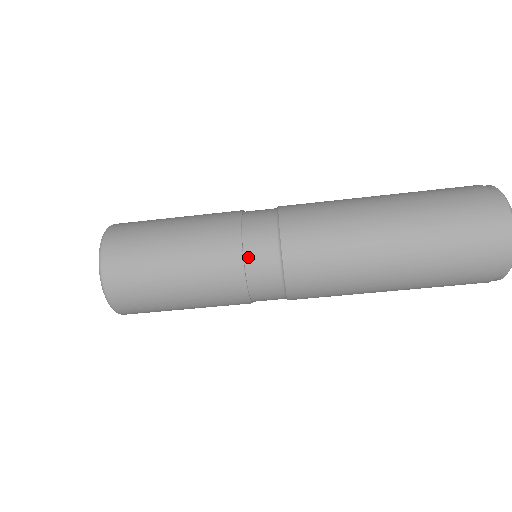
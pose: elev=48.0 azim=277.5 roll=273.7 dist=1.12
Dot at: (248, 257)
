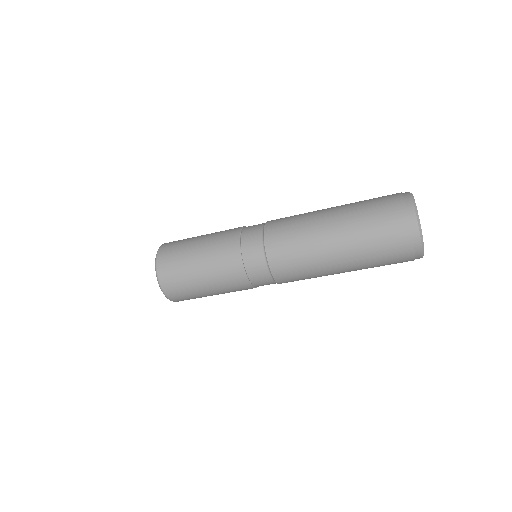
Dot at: (254, 283)
